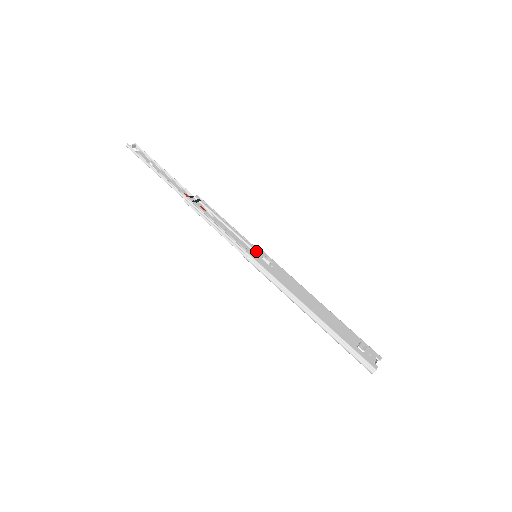
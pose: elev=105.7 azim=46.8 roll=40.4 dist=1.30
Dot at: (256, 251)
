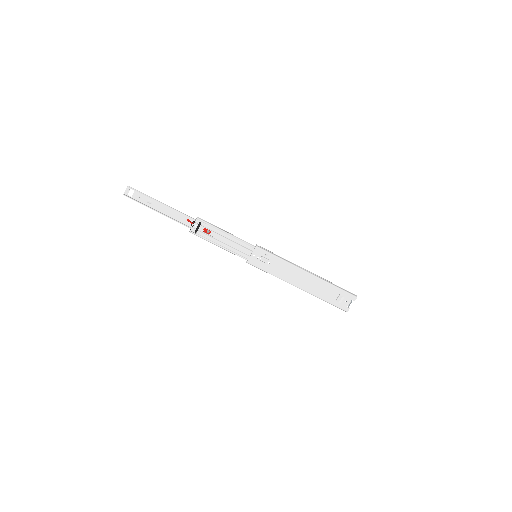
Dot at: (255, 254)
